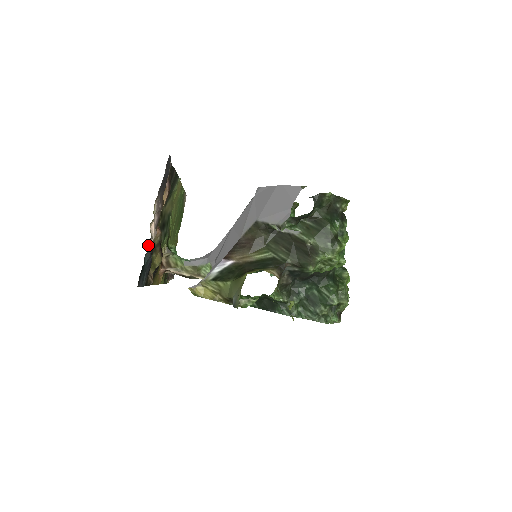
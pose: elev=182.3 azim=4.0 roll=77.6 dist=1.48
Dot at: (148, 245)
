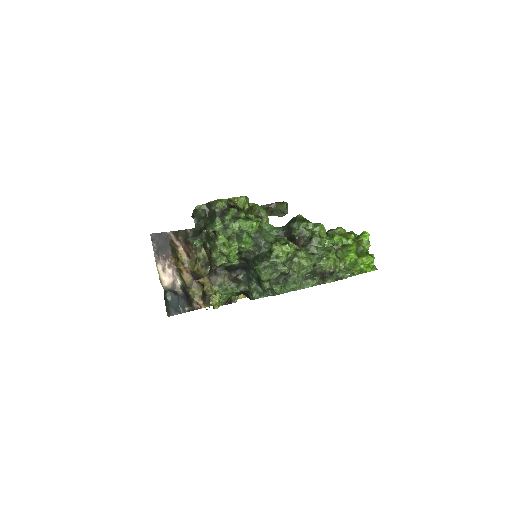
Dot at: (177, 287)
